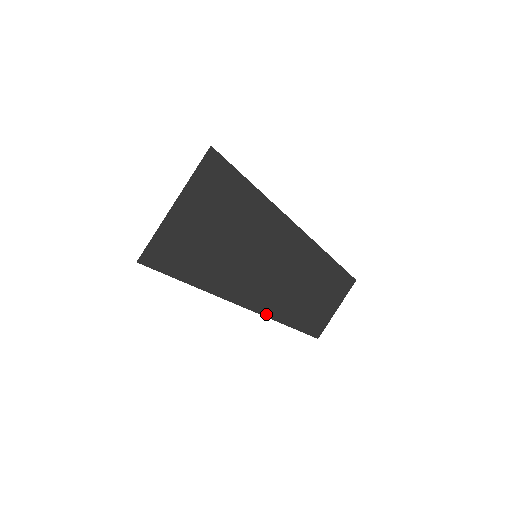
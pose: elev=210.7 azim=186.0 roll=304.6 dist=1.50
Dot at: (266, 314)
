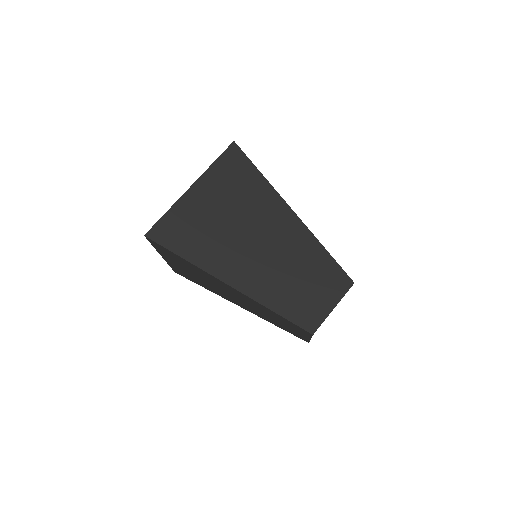
Dot at: (265, 304)
